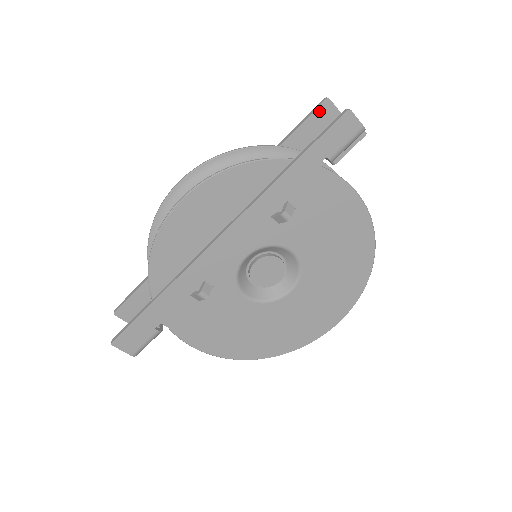
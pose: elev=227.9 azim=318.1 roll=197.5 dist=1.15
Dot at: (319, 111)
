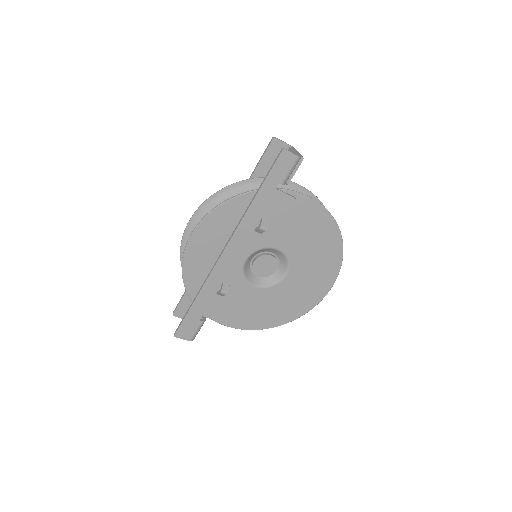
Dot at: (271, 148)
